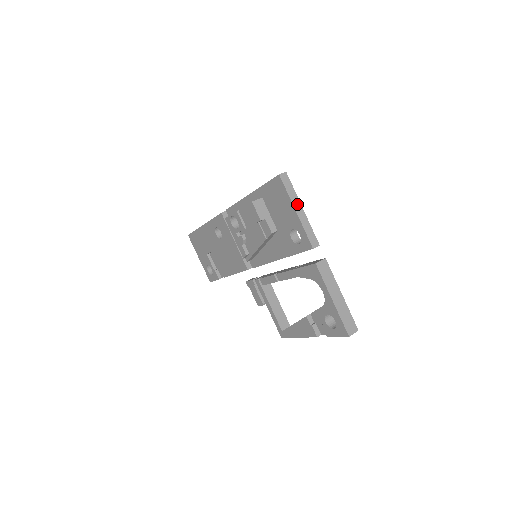
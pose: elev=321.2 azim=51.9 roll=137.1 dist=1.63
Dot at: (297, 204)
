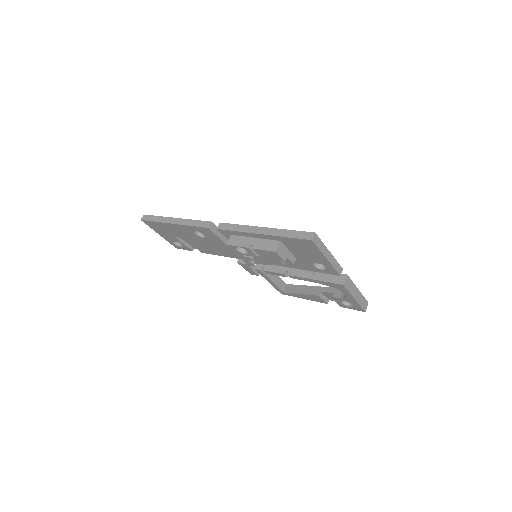
Dot at: (326, 252)
